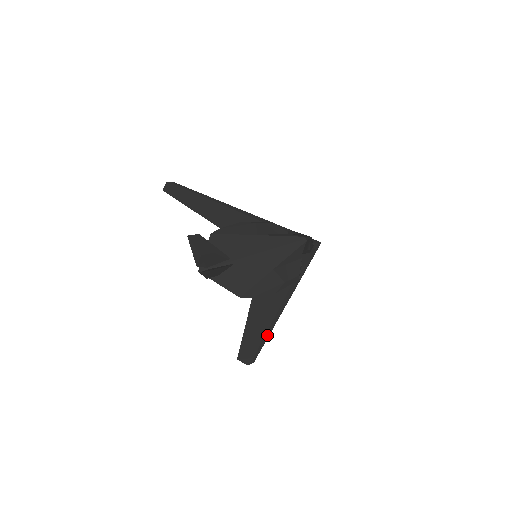
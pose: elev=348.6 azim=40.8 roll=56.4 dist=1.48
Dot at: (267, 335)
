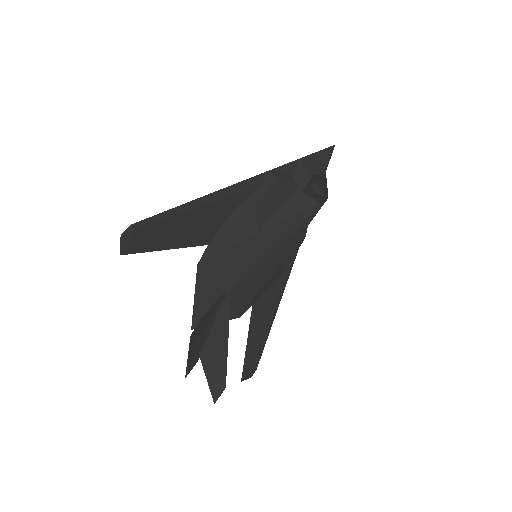
Dot at: (268, 333)
